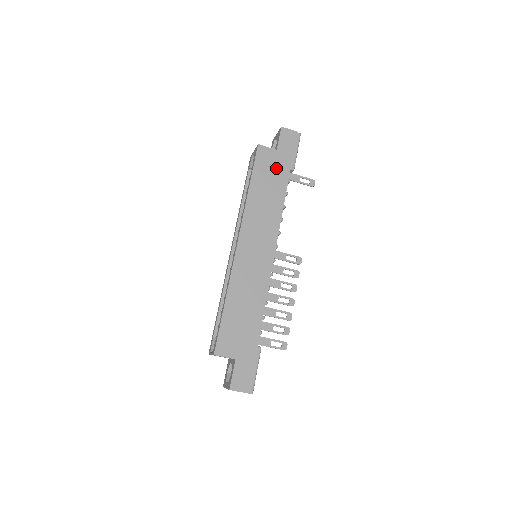
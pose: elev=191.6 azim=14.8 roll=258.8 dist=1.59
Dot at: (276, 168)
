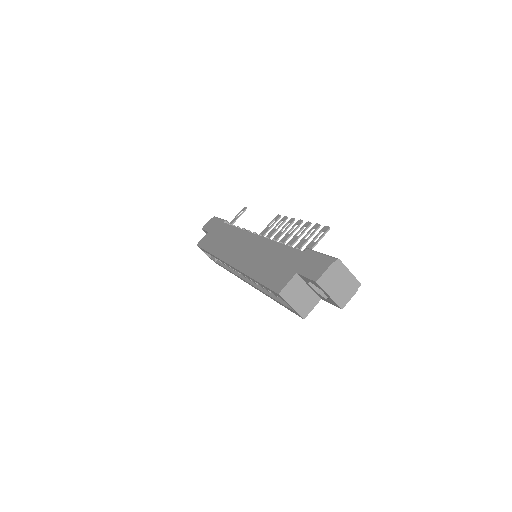
Dot at: (215, 233)
